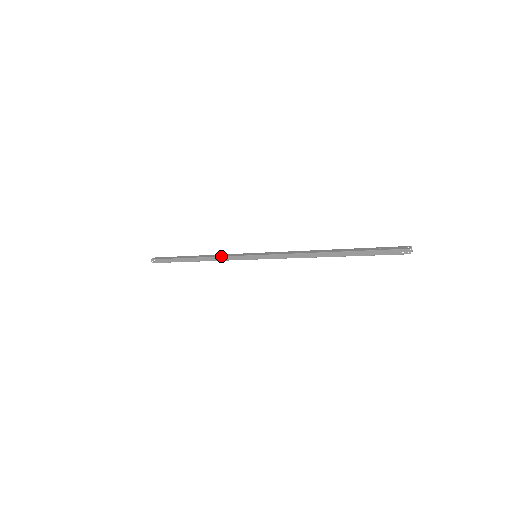
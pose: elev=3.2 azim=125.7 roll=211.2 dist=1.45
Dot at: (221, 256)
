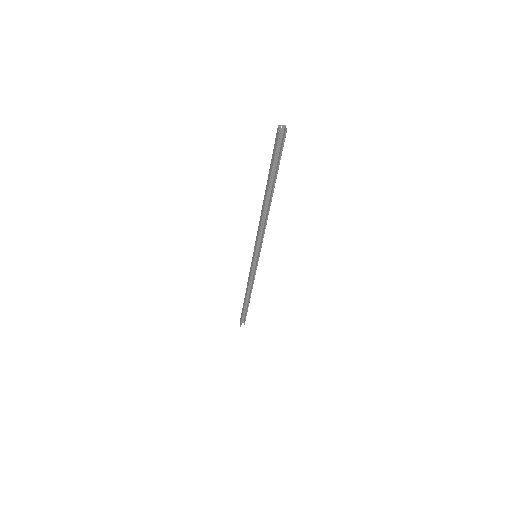
Dot at: (248, 277)
